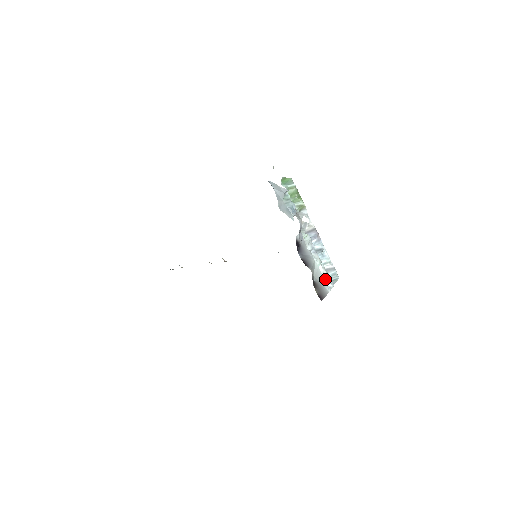
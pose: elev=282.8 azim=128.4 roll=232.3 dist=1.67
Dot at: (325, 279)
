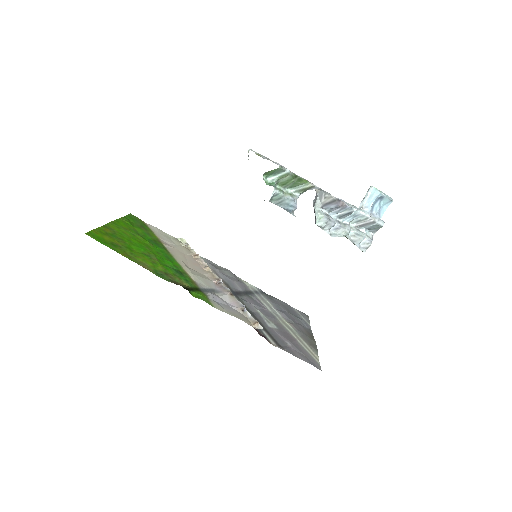
Dot at: (357, 244)
